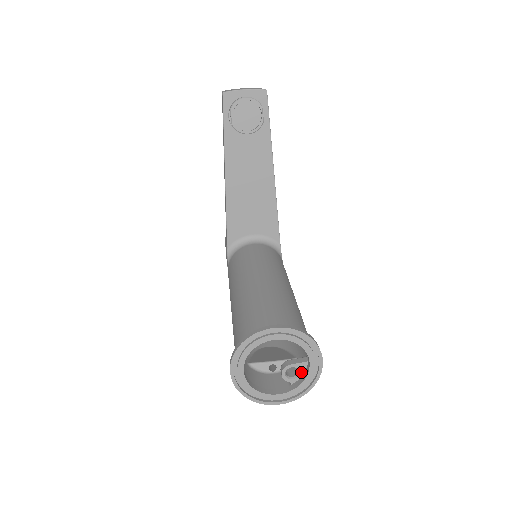
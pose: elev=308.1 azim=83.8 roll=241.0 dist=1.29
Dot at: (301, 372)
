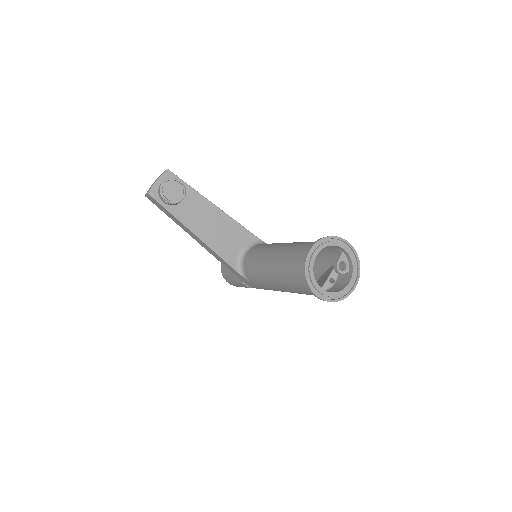
Dot at: (346, 261)
